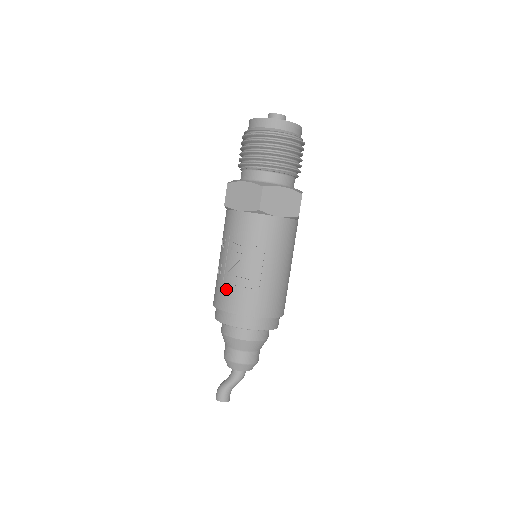
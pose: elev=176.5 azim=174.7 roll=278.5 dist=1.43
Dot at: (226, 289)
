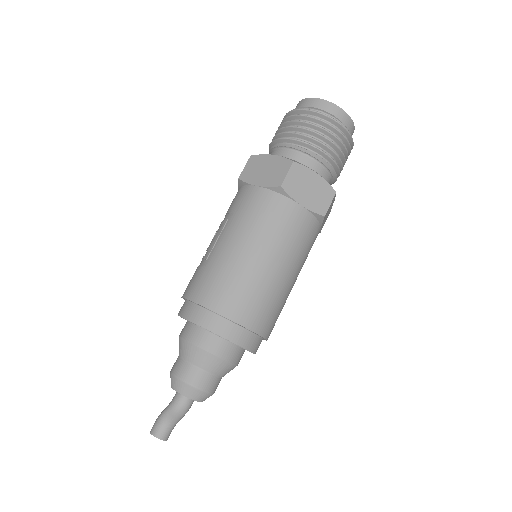
Dot at: occluded
